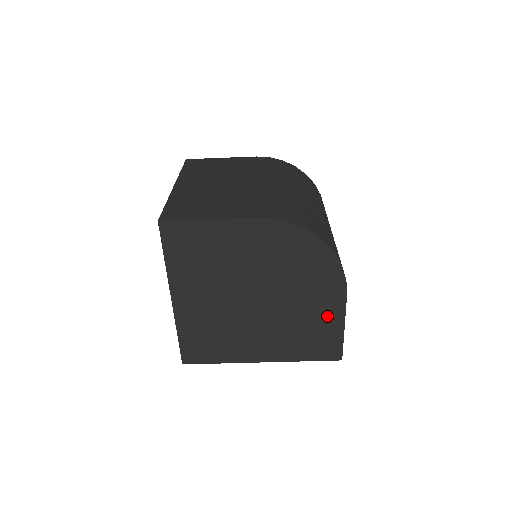
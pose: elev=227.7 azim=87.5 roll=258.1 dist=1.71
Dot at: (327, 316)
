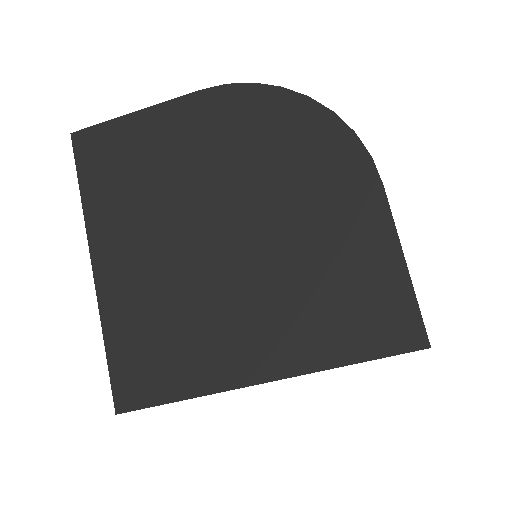
Dot at: (362, 241)
